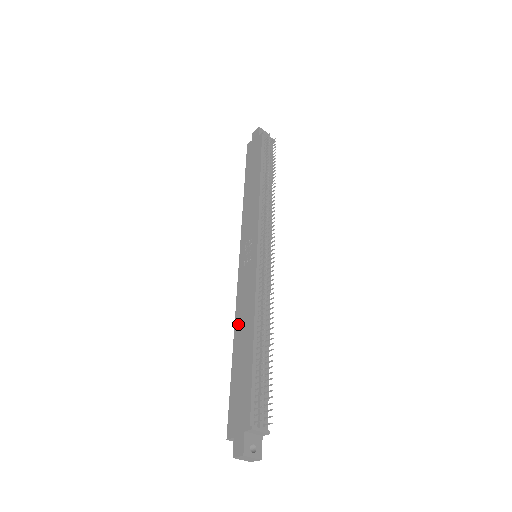
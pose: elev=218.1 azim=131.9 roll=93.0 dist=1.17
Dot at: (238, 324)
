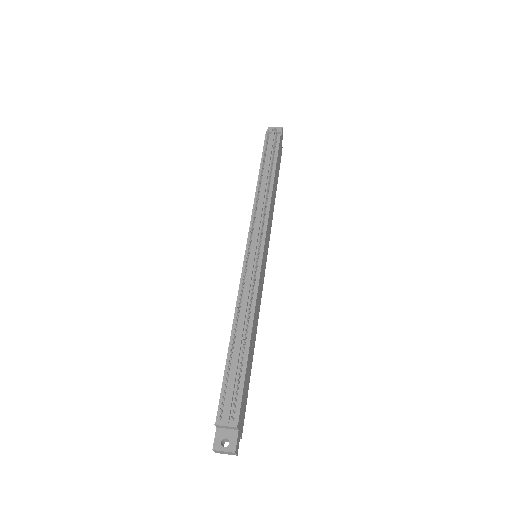
Dot at: occluded
